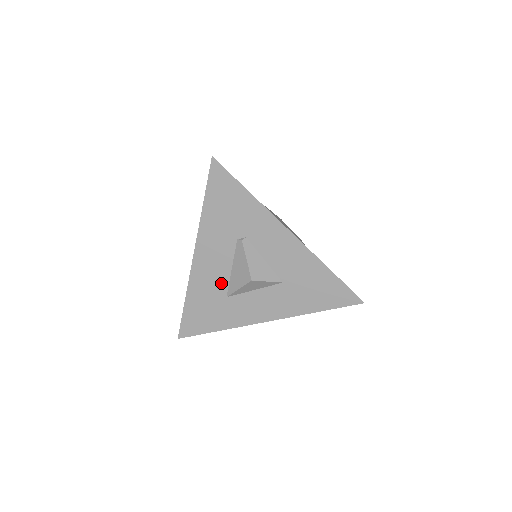
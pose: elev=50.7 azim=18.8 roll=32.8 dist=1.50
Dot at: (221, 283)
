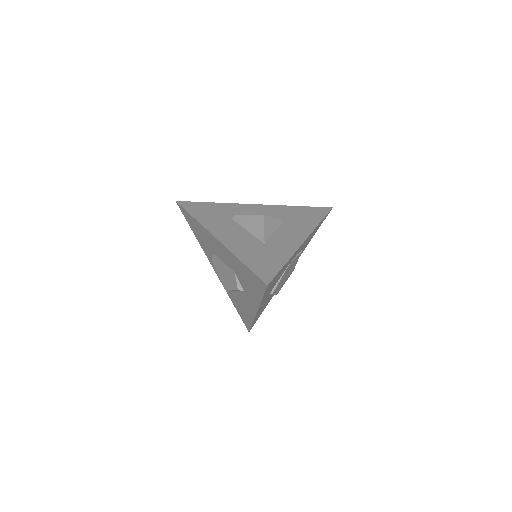
Dot at: (251, 239)
